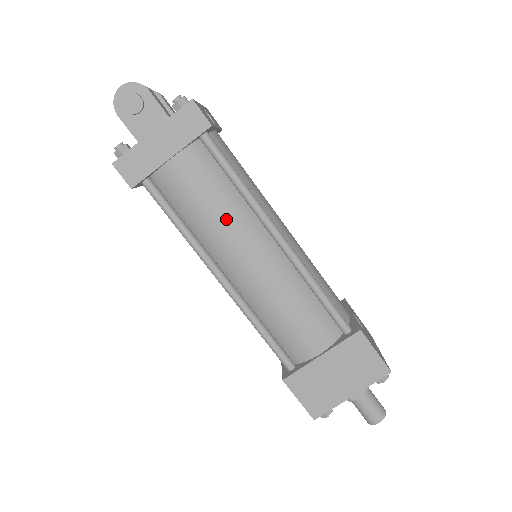
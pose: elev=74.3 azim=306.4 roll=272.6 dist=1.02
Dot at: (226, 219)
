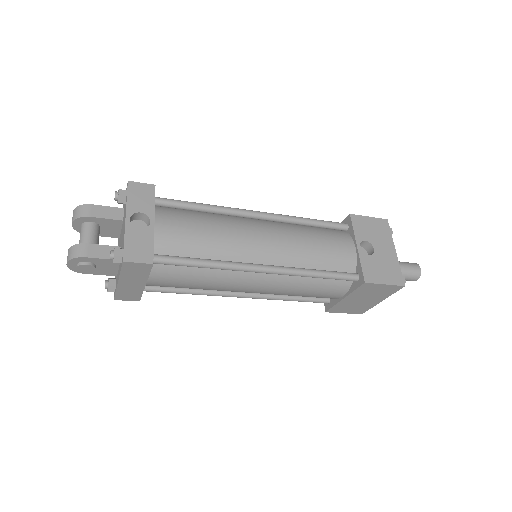
Dot at: (216, 284)
